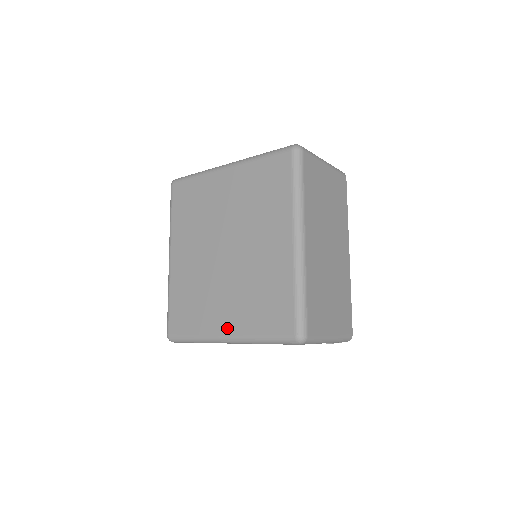
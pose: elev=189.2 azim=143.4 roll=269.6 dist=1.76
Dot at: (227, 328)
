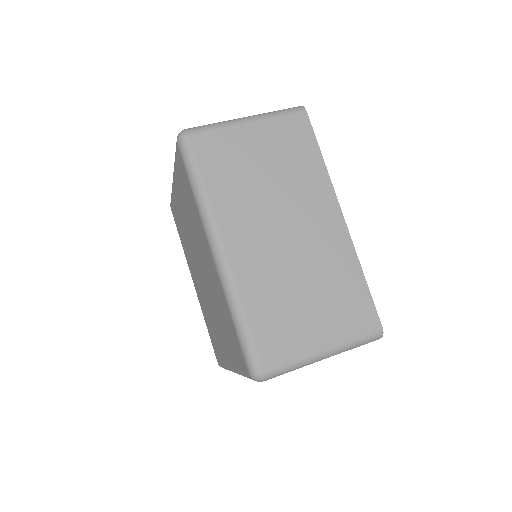
Dot at: (228, 360)
